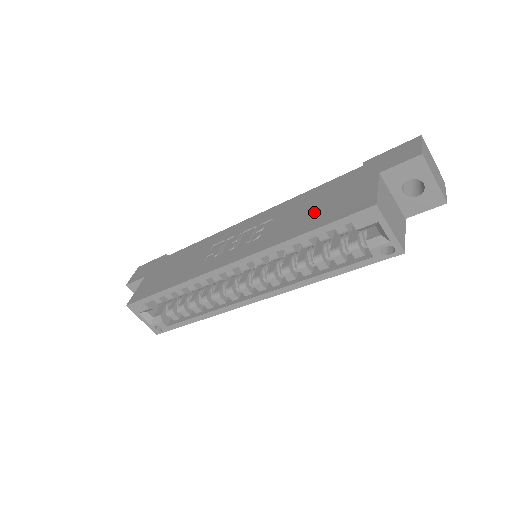
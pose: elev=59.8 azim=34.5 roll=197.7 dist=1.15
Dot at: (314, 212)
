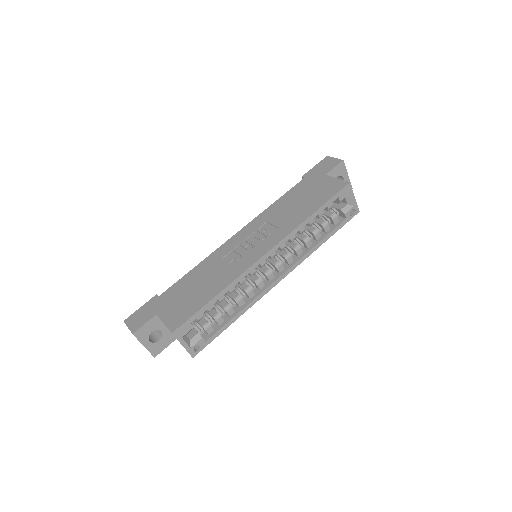
Dot at: (304, 203)
